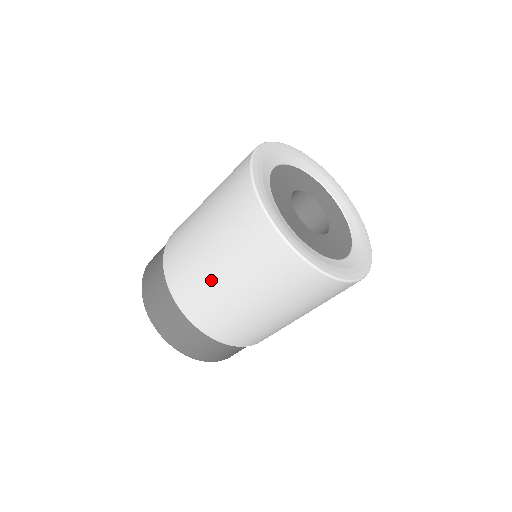
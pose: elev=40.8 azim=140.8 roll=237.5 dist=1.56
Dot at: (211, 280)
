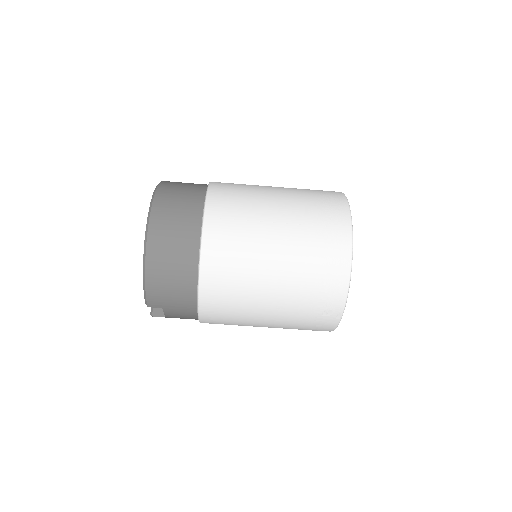
Dot at: (263, 210)
